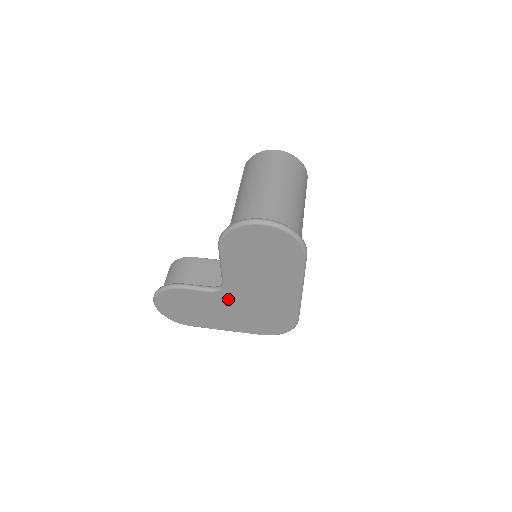
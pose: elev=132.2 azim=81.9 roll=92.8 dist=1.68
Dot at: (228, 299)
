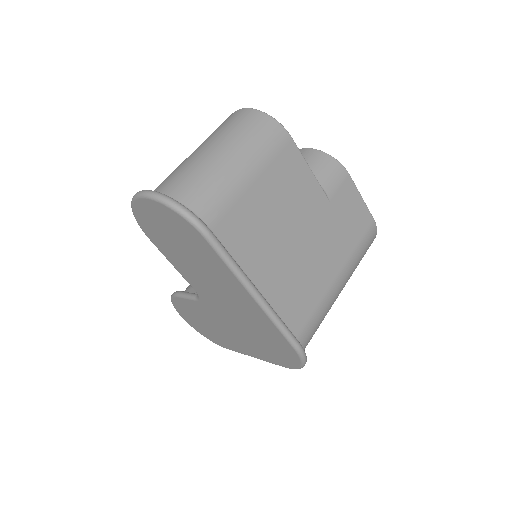
Dot at: (214, 310)
